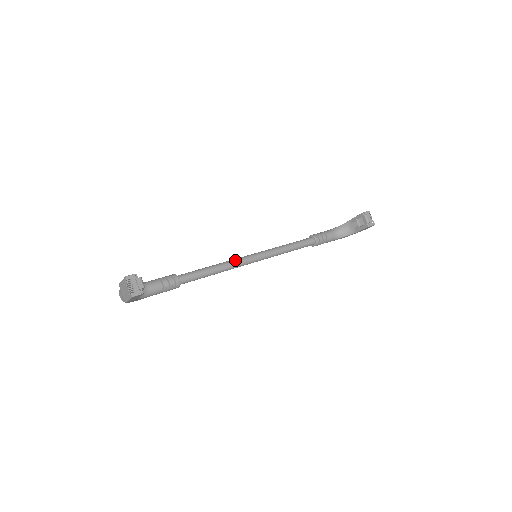
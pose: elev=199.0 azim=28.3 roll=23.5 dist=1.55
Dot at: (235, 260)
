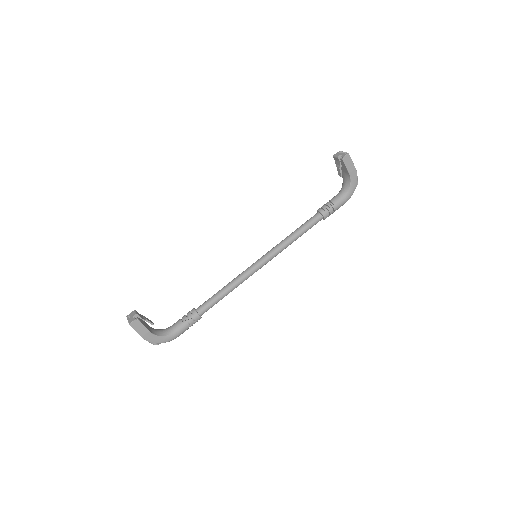
Dot at: (243, 271)
